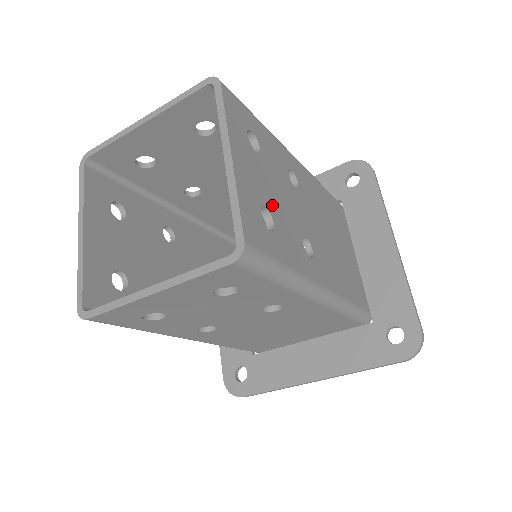
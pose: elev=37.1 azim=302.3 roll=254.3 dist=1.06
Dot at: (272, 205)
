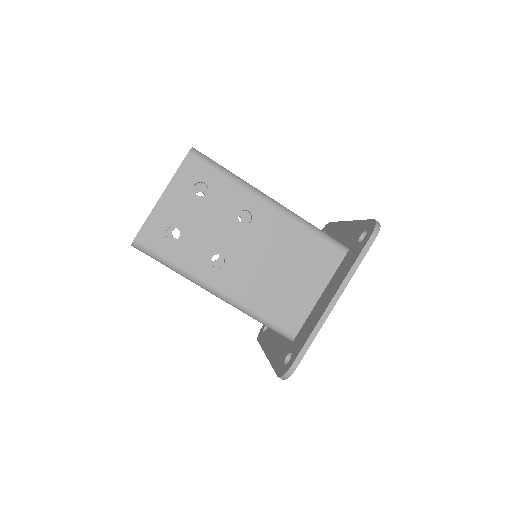
Dot at: (188, 228)
